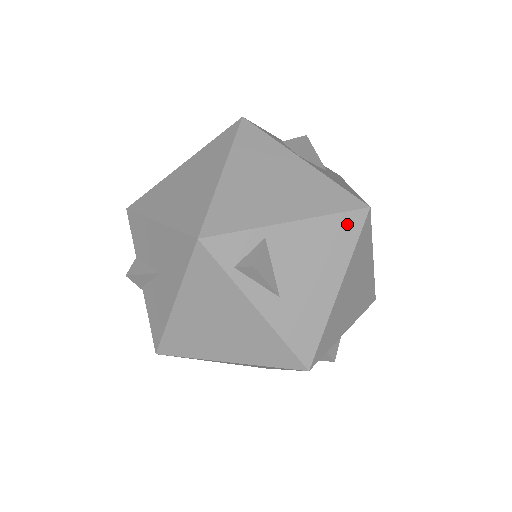
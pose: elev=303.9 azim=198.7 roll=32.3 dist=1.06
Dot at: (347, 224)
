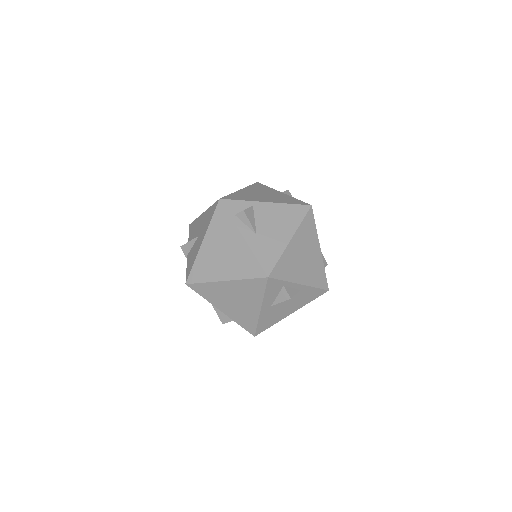
Dot at: (298, 210)
